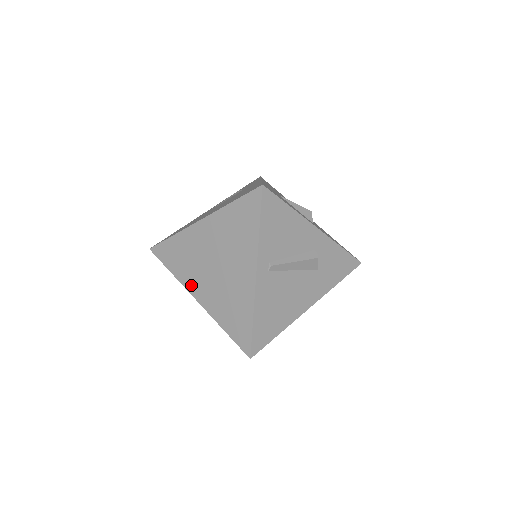
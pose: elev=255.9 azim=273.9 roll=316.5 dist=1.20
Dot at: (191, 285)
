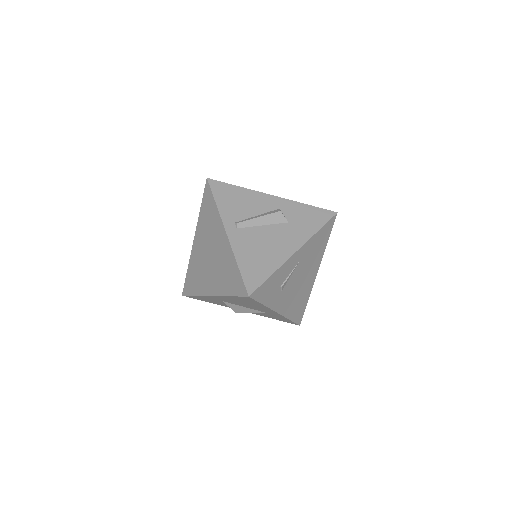
Dot at: (205, 289)
